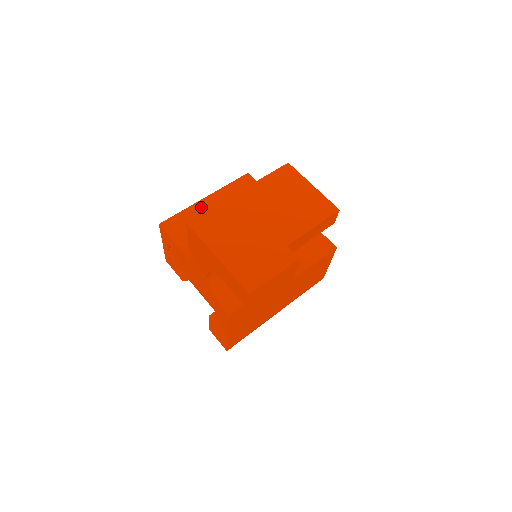
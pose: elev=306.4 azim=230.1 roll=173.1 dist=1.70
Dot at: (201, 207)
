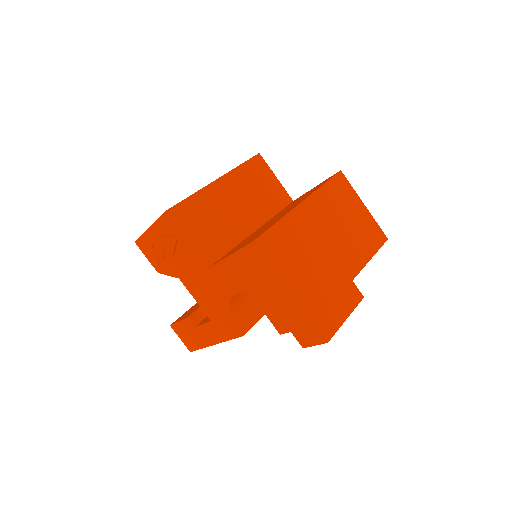
Dot at: (214, 192)
